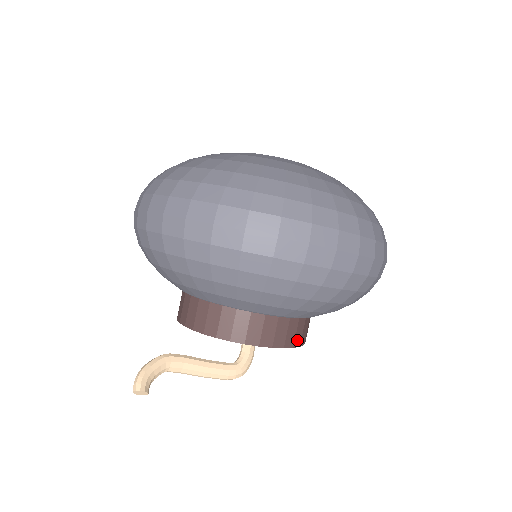
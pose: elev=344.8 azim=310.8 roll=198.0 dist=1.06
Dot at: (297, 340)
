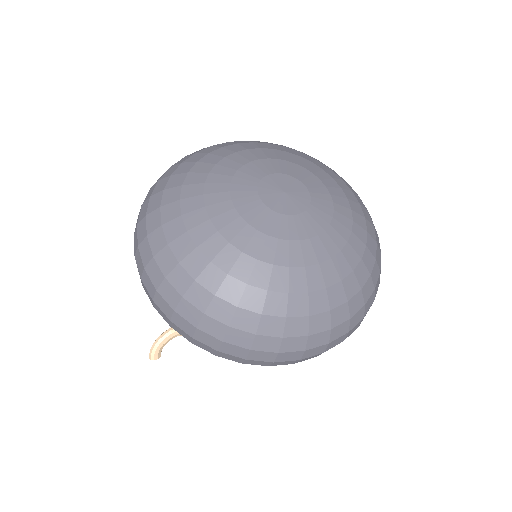
Dot at: occluded
